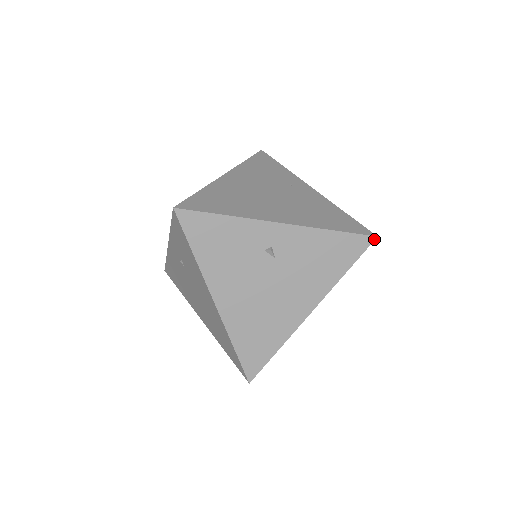
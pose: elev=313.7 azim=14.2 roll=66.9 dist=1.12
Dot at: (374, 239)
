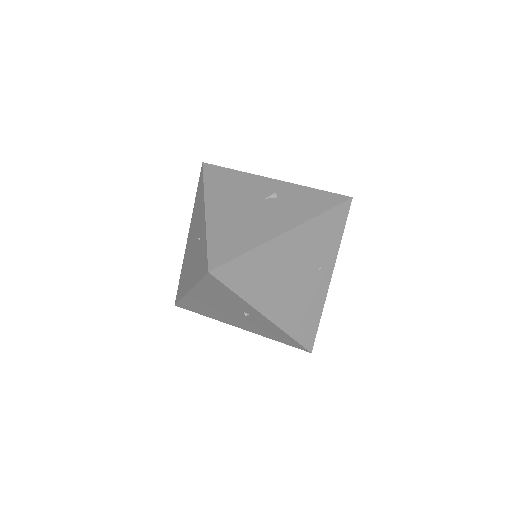
Dot at: occluded
